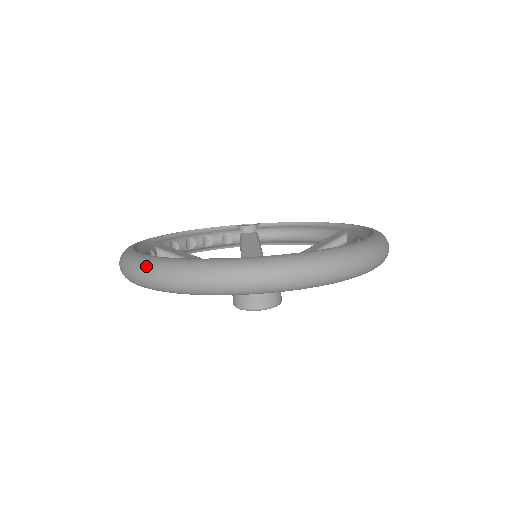
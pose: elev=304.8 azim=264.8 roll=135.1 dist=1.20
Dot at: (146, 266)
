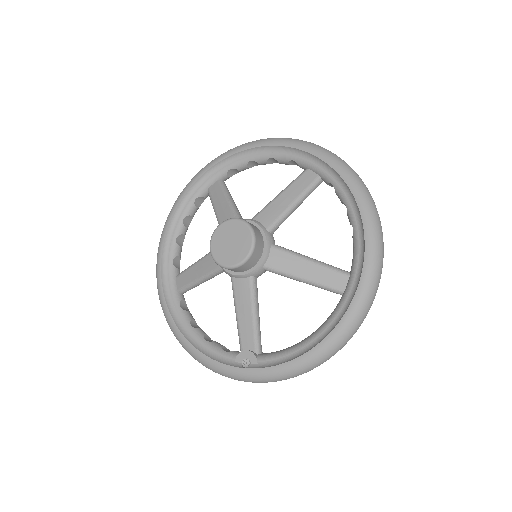
Dot at: occluded
